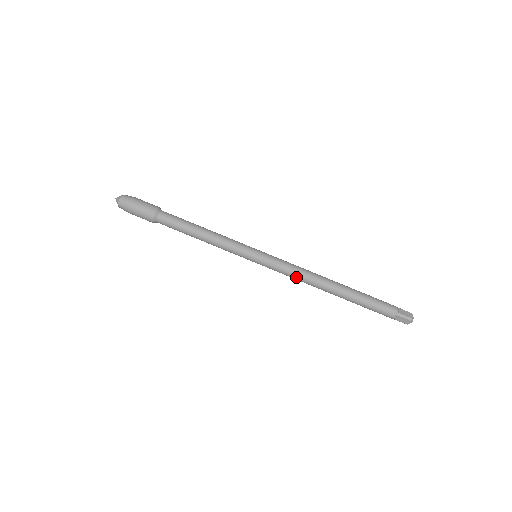
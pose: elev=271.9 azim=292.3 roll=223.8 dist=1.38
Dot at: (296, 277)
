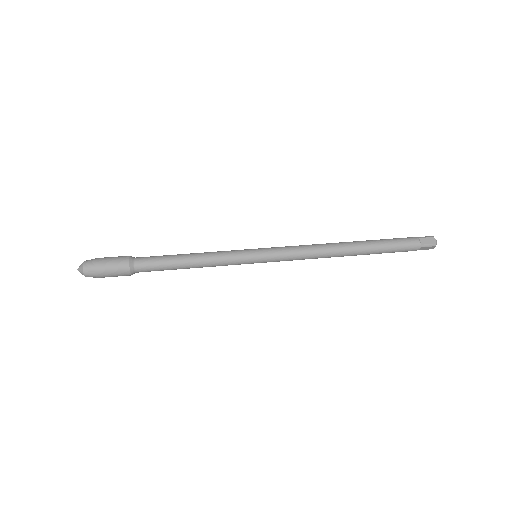
Dot at: (306, 249)
